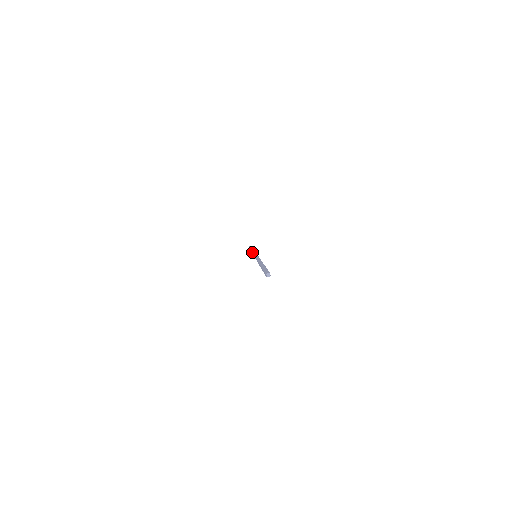
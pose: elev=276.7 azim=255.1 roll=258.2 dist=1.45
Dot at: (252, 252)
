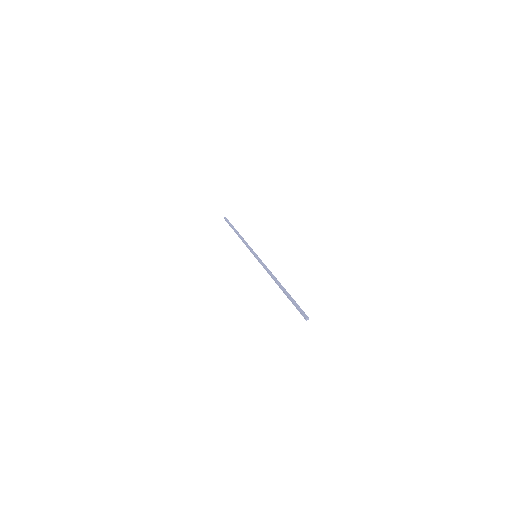
Dot at: (245, 244)
